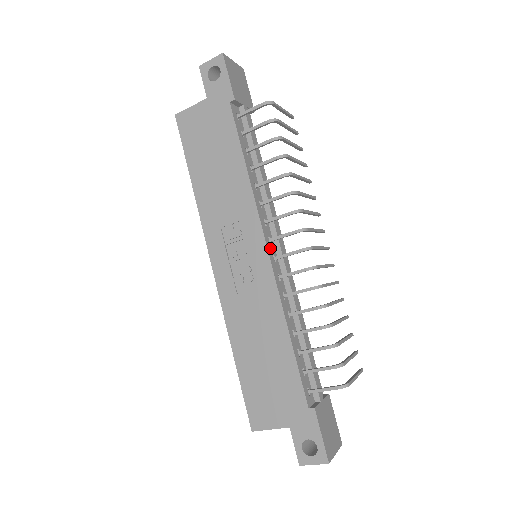
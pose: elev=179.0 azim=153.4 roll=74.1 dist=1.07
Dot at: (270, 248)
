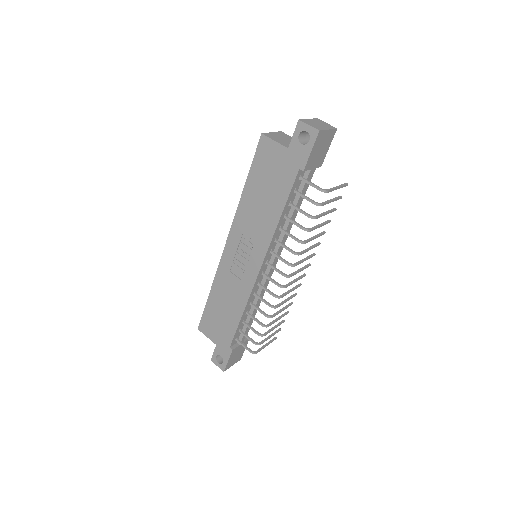
Dot at: (263, 268)
